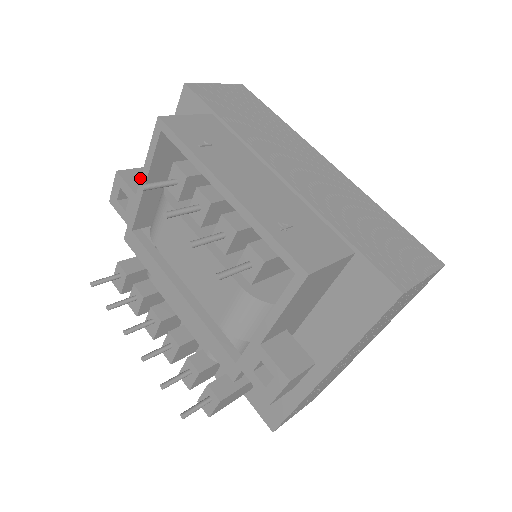
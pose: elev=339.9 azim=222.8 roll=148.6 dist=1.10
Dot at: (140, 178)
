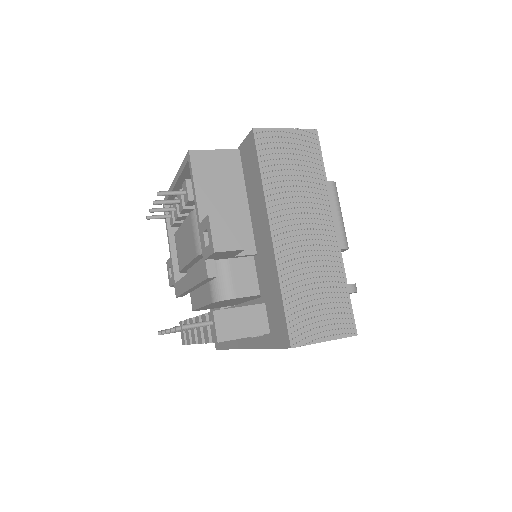
Dot at: occluded
